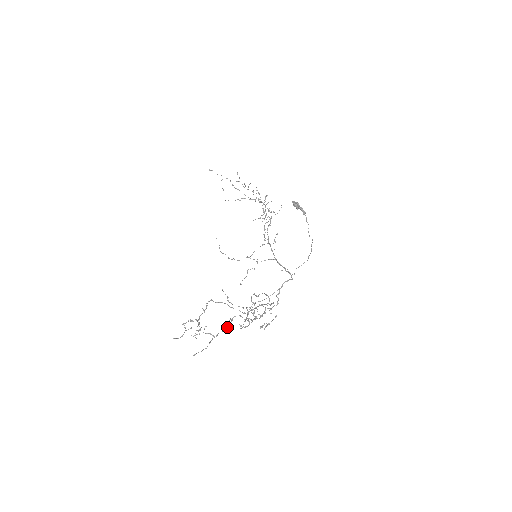
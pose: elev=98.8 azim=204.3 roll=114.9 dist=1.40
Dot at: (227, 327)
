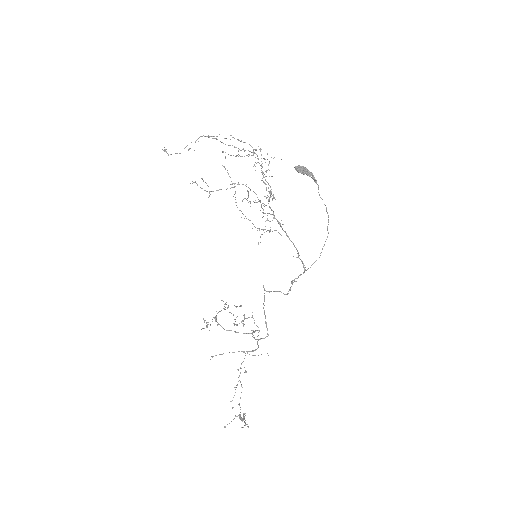
Dot at: (244, 319)
